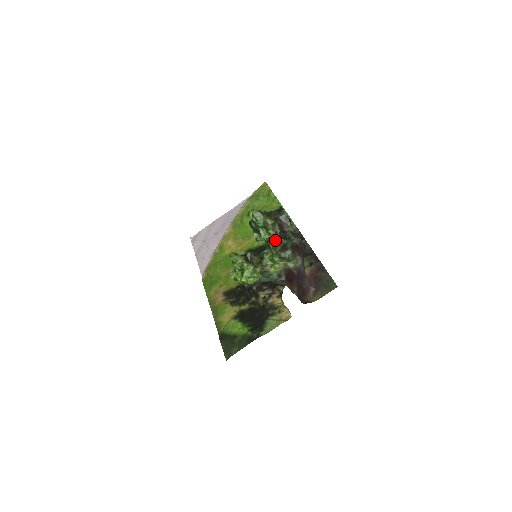
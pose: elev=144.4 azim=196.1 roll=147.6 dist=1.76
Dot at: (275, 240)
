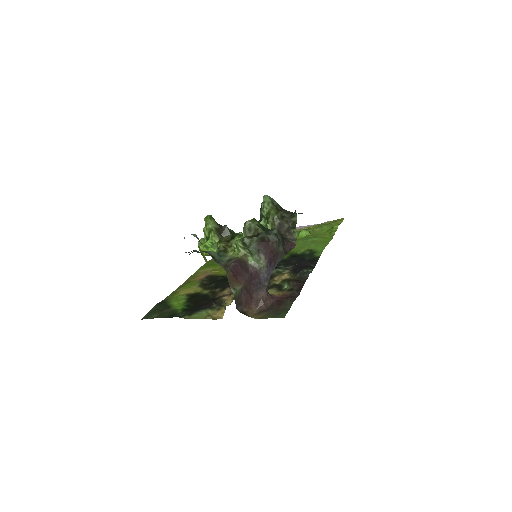
Dot at: (252, 223)
